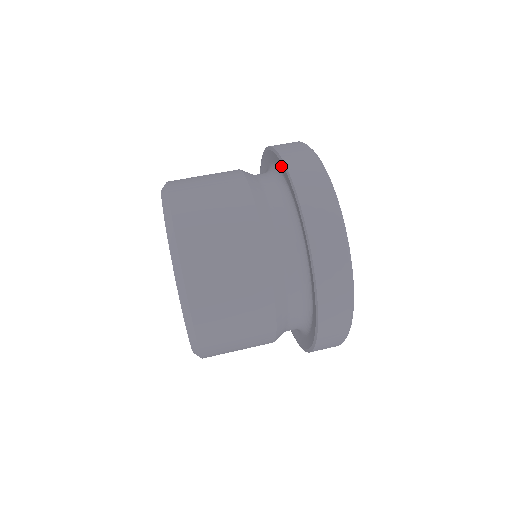
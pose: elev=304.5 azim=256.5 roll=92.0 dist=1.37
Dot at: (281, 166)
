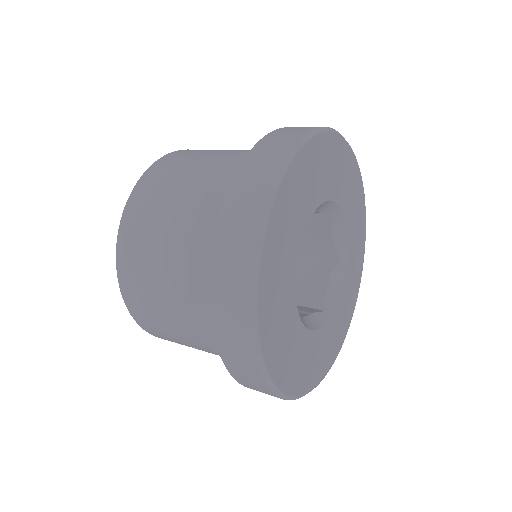
Dot at: occluded
